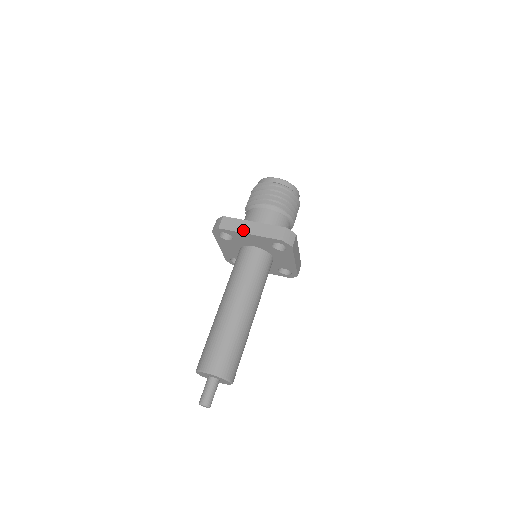
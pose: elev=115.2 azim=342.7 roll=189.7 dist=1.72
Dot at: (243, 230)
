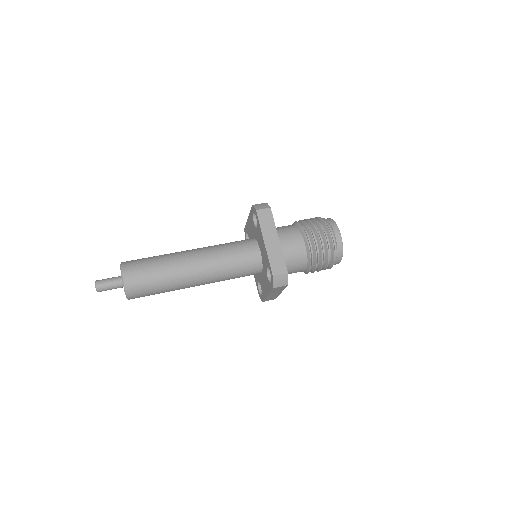
Dot at: occluded
